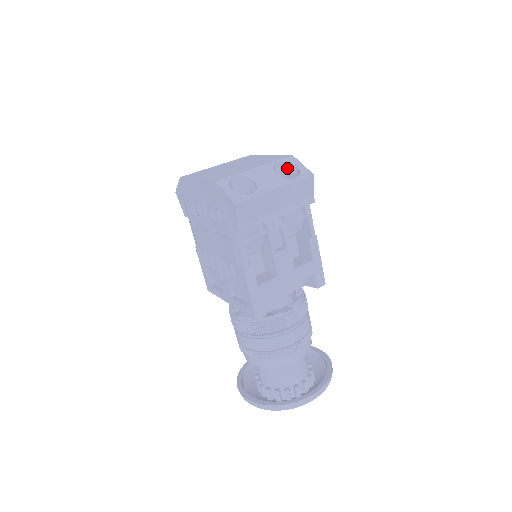
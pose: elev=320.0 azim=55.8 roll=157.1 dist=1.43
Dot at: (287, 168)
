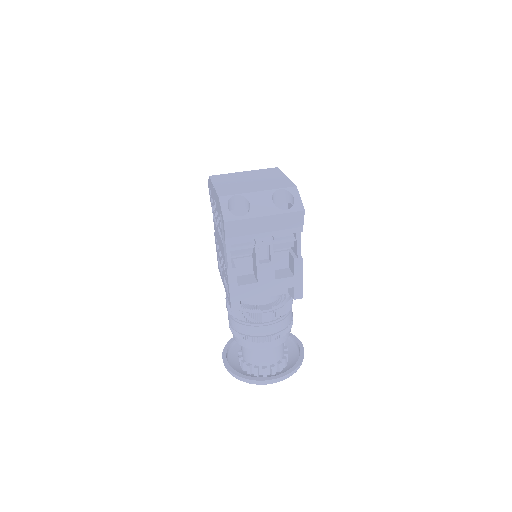
Dot at: (287, 196)
